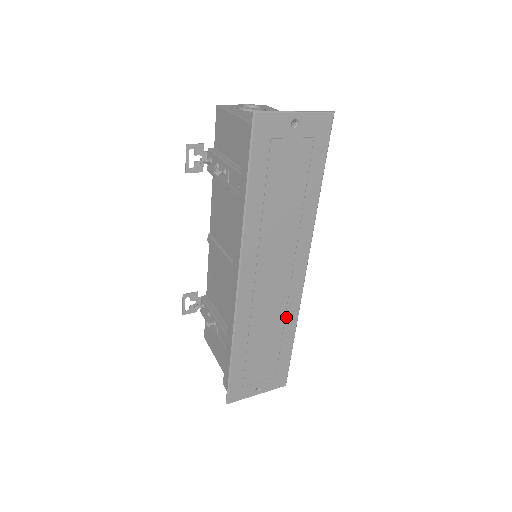
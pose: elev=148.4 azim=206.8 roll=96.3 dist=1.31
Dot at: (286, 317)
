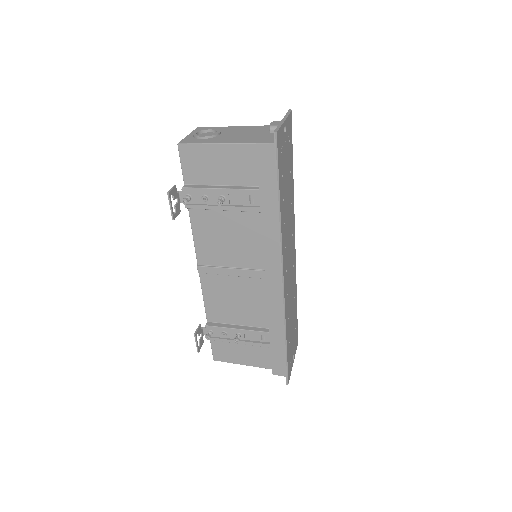
Dot at: (294, 288)
